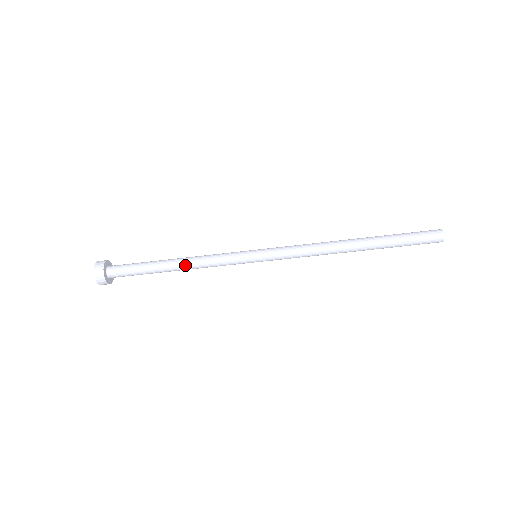
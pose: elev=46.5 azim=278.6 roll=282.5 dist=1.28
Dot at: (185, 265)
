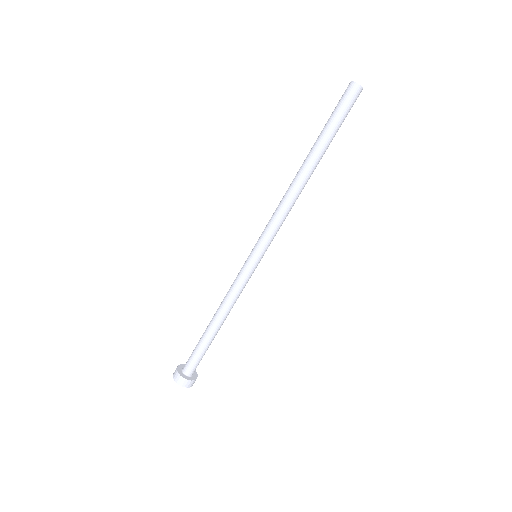
Dot at: (219, 314)
